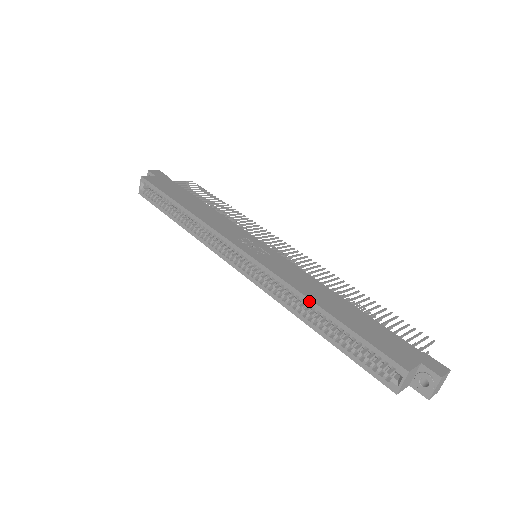
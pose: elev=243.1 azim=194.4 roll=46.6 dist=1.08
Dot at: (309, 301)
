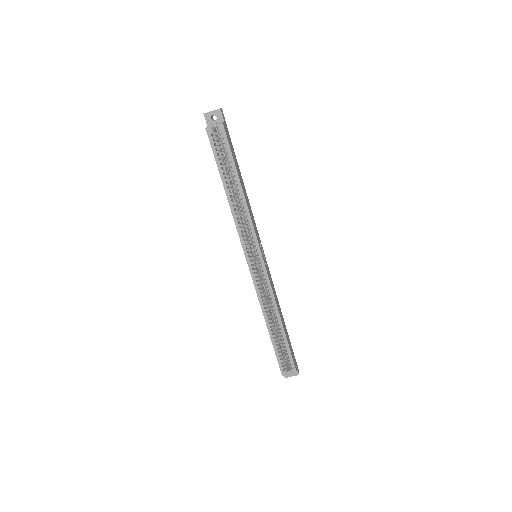
Dot at: (279, 317)
